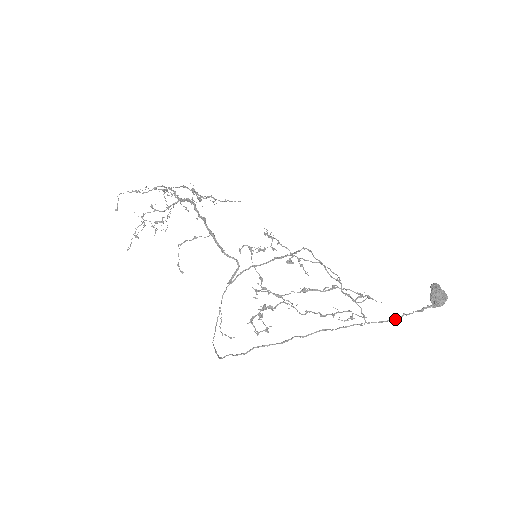
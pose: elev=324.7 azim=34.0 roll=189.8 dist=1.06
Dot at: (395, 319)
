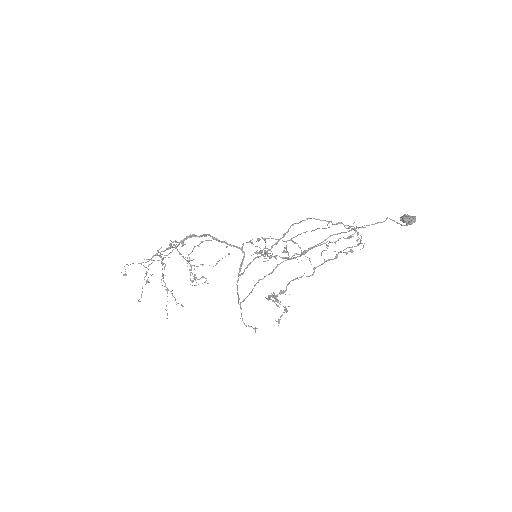
Dot at: (382, 222)
